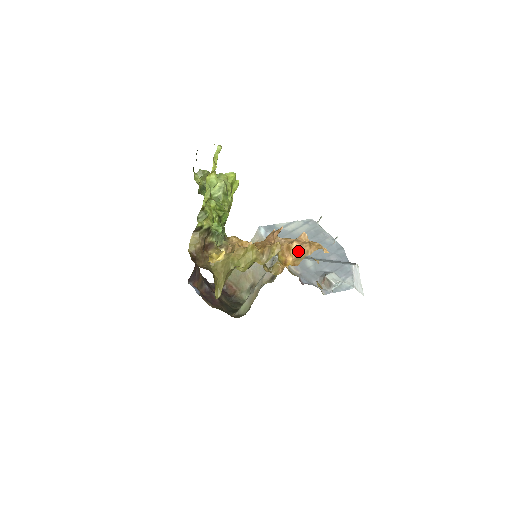
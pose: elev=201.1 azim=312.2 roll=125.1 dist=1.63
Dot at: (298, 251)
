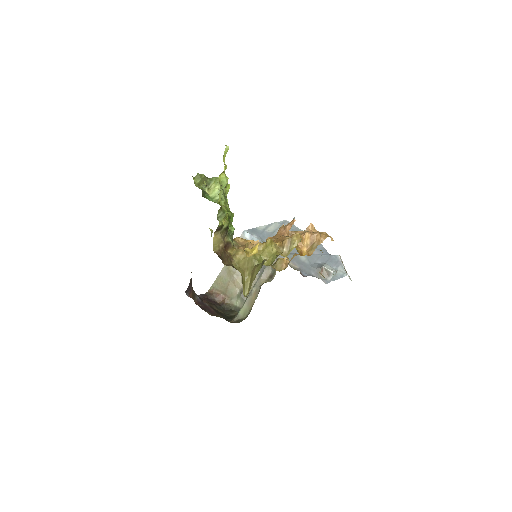
Dot at: (311, 241)
